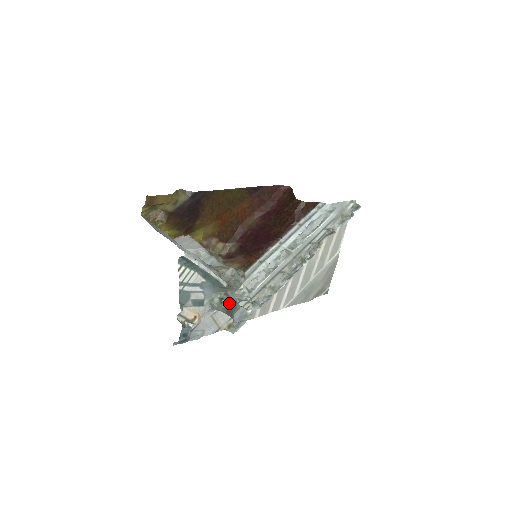
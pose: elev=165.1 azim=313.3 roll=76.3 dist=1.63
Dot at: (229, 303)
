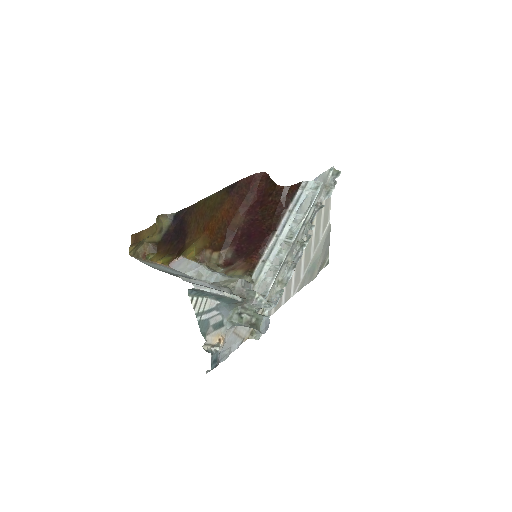
Dot at: (249, 316)
